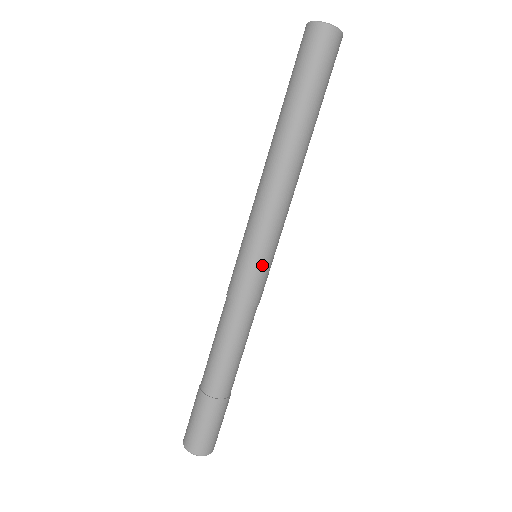
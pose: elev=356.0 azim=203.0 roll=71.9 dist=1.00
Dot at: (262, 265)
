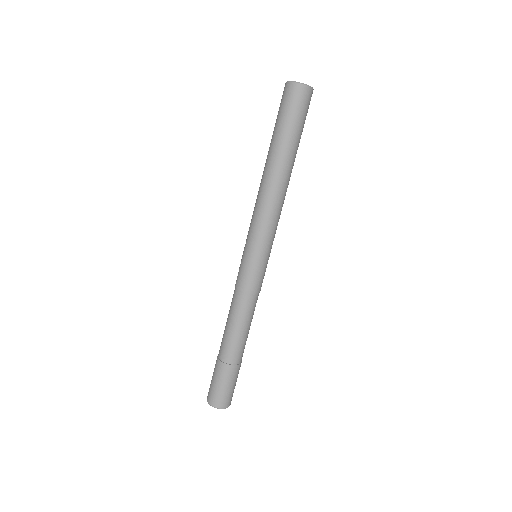
Dot at: (263, 263)
